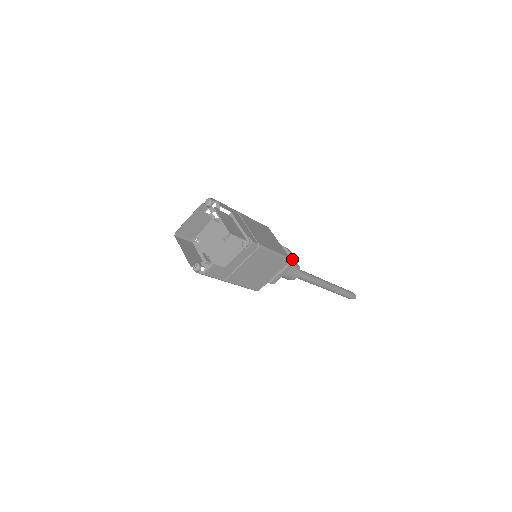
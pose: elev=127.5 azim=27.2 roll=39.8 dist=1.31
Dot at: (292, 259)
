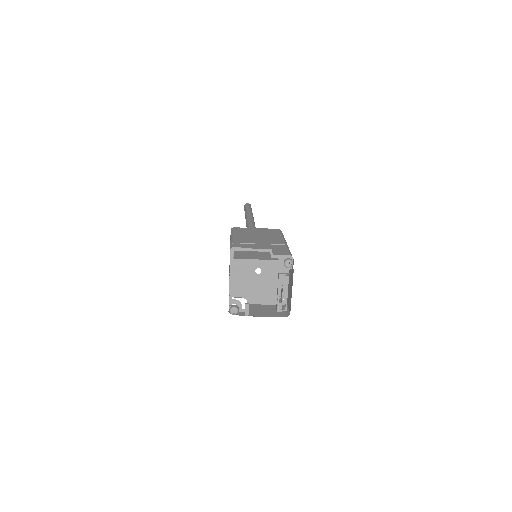
Dot at: occluded
